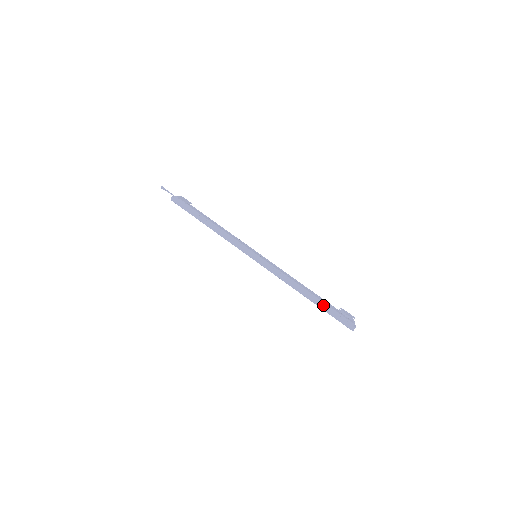
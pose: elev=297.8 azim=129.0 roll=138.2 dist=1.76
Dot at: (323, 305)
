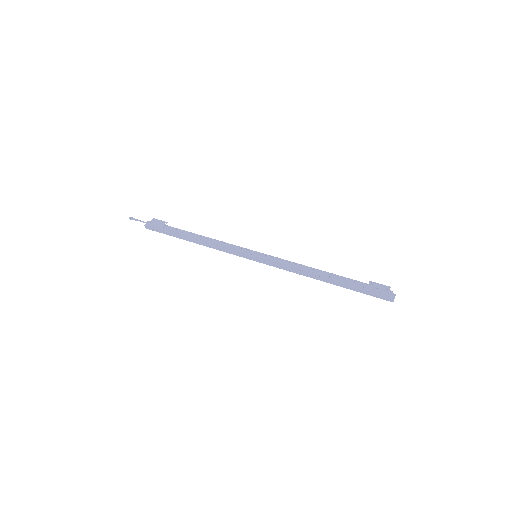
Dot at: (349, 286)
